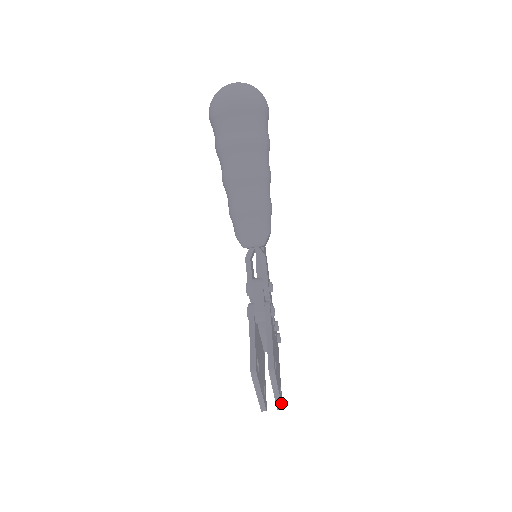
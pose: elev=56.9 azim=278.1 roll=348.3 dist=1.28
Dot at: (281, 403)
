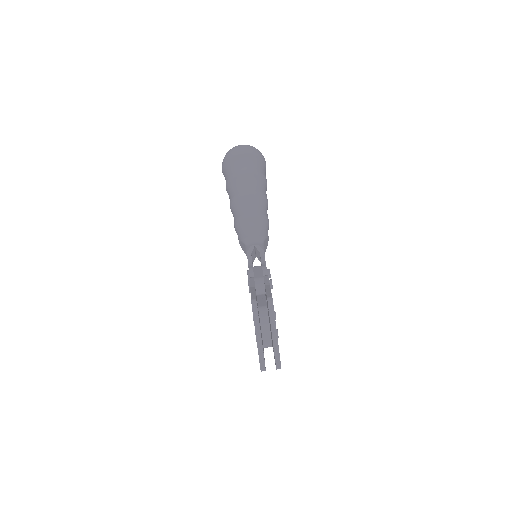
Dot at: (279, 356)
